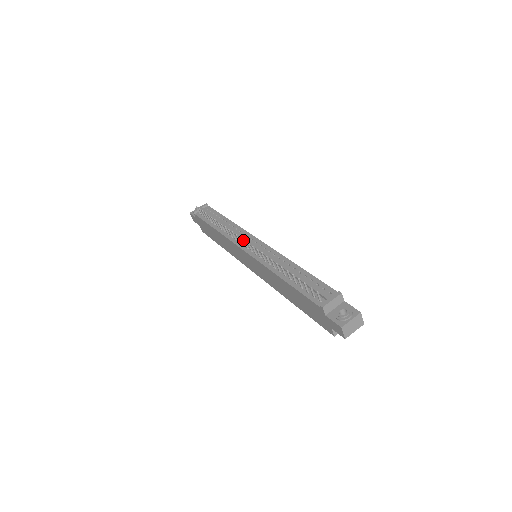
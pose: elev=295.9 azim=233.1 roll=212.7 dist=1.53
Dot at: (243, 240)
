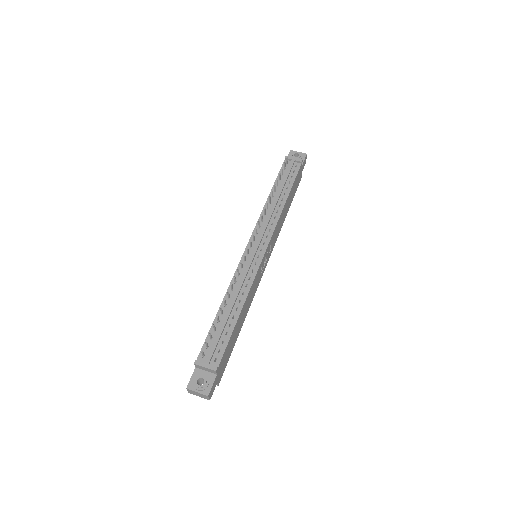
Dot at: occluded
